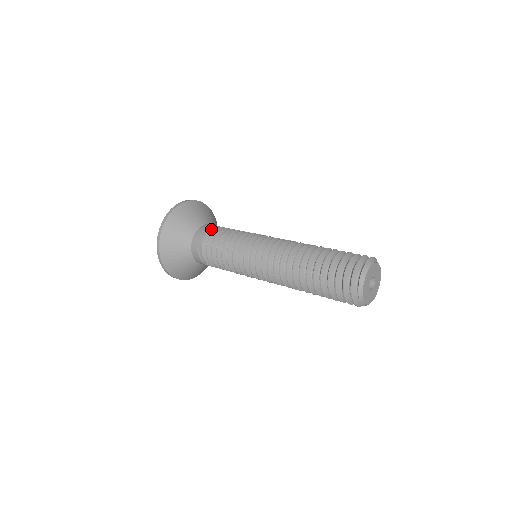
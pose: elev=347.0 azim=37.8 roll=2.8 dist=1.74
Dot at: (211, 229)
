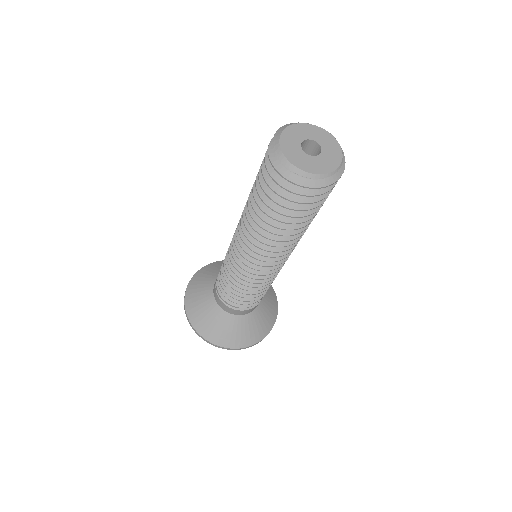
Dot at: occluded
